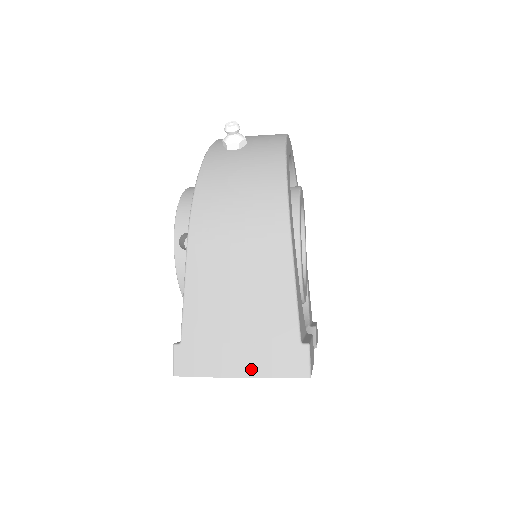
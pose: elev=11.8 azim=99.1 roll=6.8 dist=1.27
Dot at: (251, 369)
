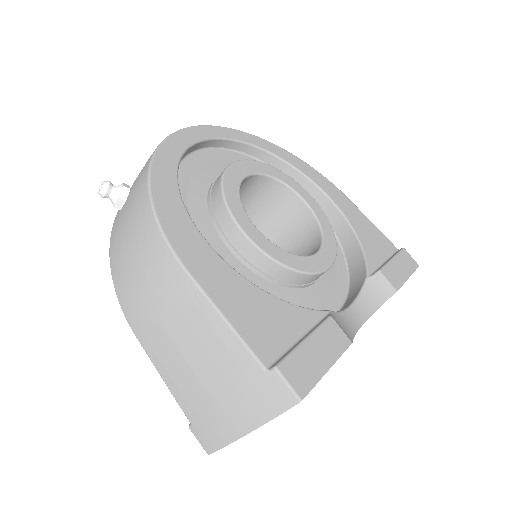
Dot at: (248, 422)
